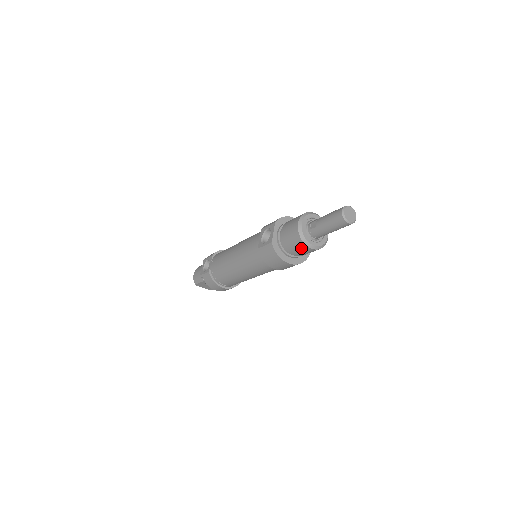
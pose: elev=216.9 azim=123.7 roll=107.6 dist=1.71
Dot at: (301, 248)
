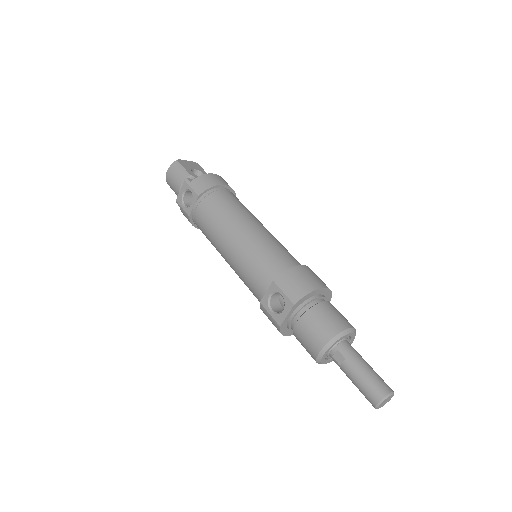
Dot at: occluded
